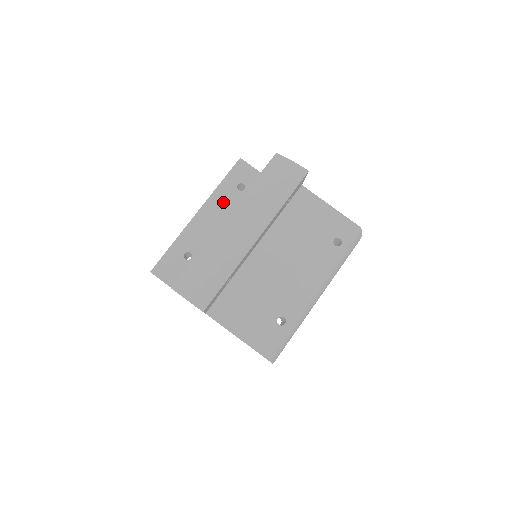
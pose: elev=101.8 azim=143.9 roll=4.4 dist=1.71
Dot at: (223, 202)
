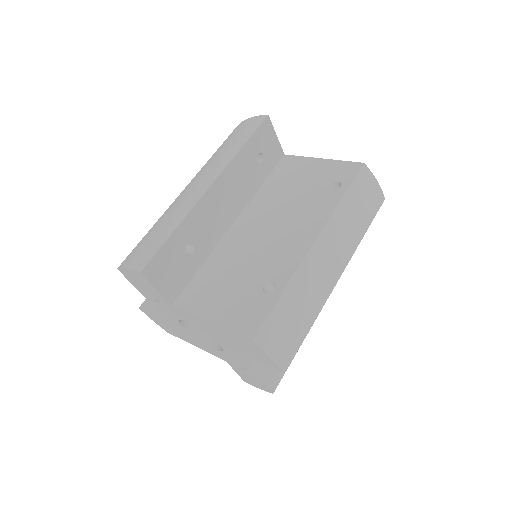
Dot at: occluded
